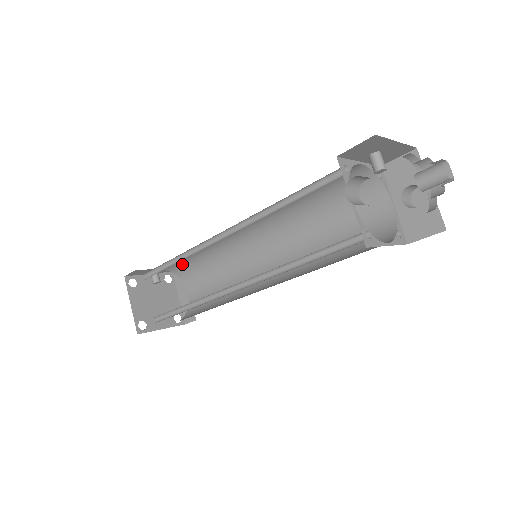
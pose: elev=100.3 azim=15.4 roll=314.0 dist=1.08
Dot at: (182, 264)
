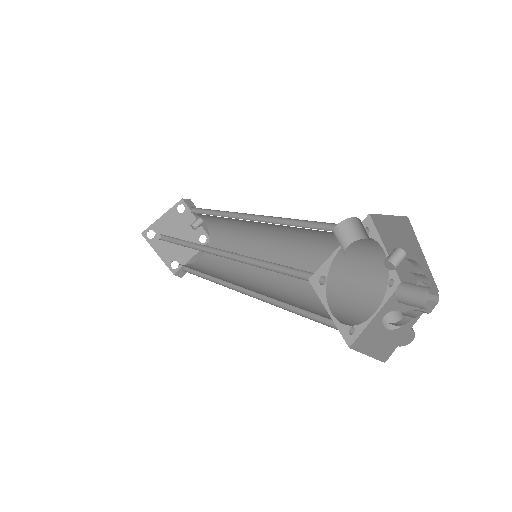
Dot at: (219, 232)
